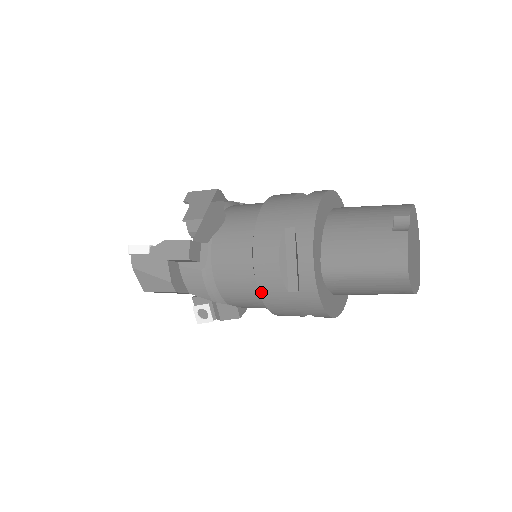
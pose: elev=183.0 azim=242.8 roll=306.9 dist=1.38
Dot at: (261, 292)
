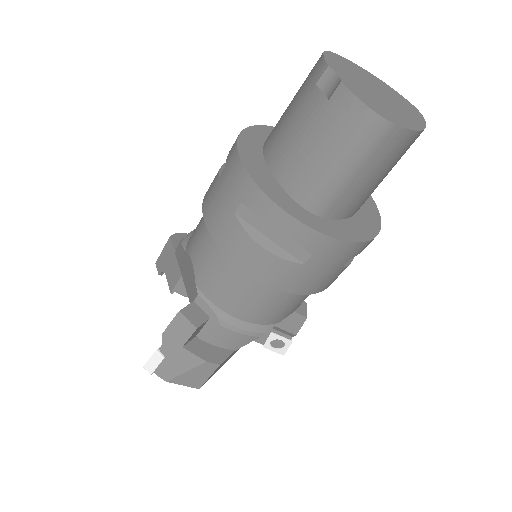
Dot at: (283, 289)
